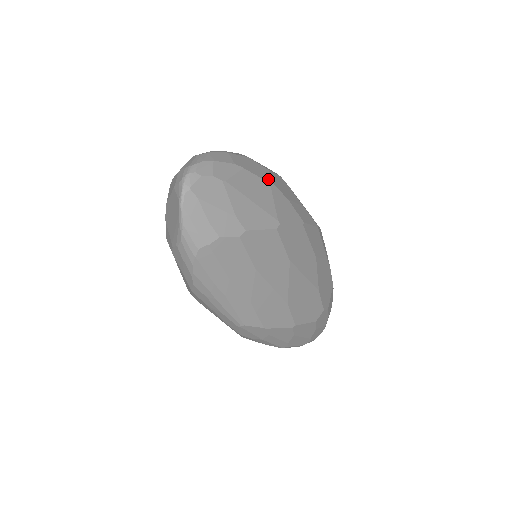
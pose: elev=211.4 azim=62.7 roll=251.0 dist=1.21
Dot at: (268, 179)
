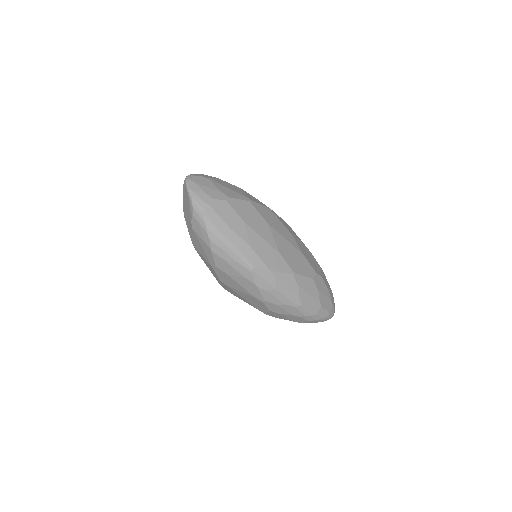
Dot at: occluded
